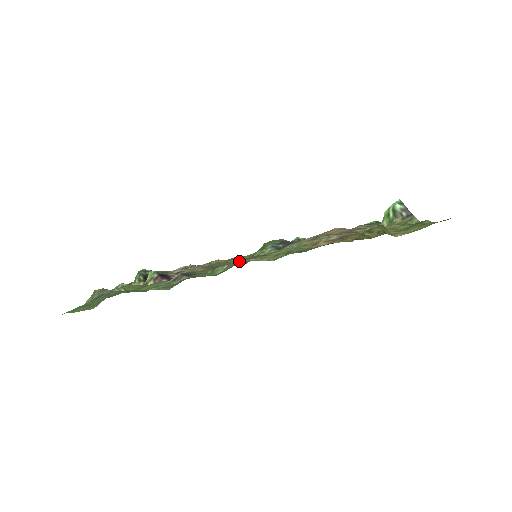
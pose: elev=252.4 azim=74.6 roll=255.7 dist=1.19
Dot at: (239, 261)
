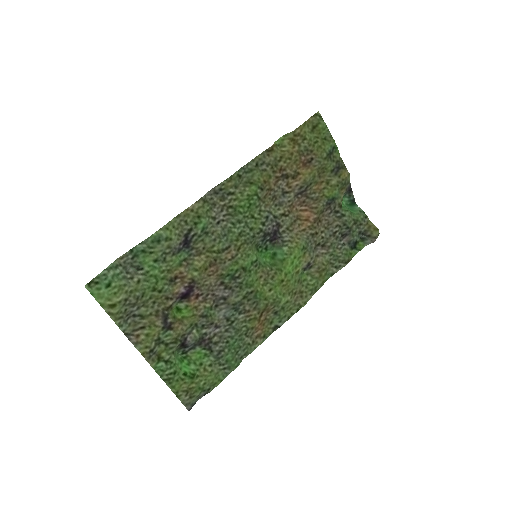
Dot at: (211, 198)
